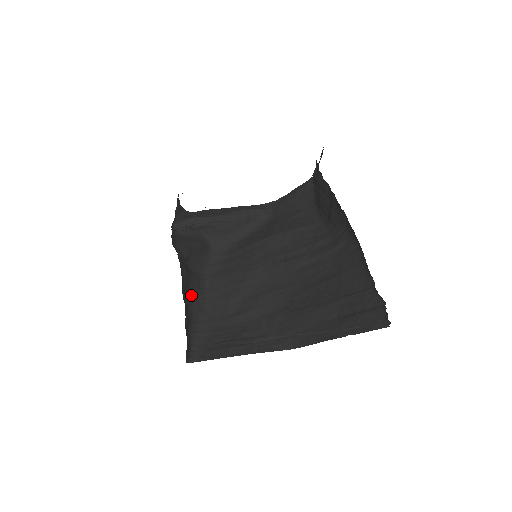
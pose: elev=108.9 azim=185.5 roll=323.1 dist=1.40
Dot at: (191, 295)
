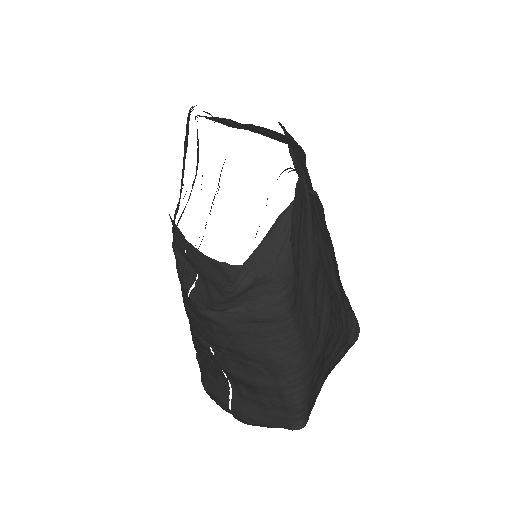
Dot at: (273, 346)
